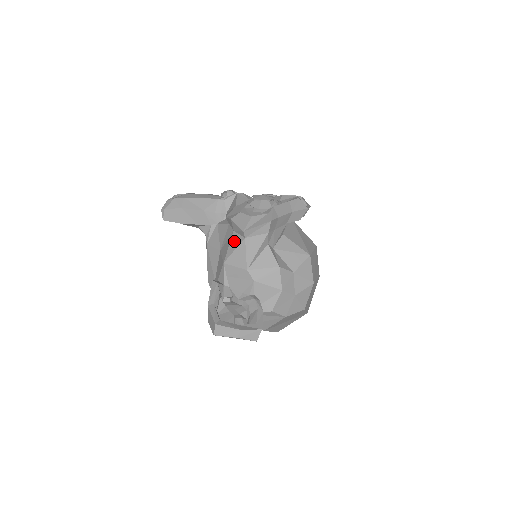
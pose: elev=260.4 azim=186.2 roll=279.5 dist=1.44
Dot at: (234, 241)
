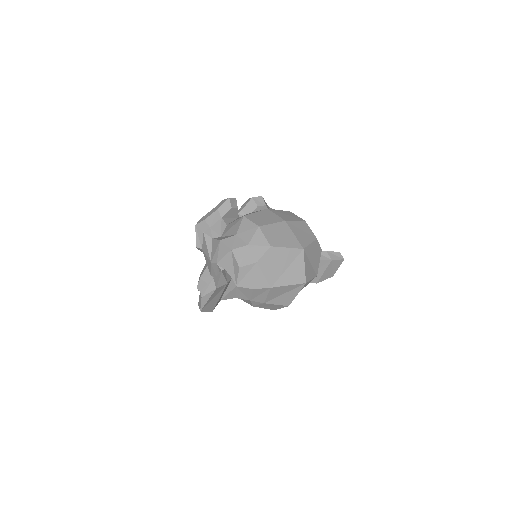
Dot at: occluded
